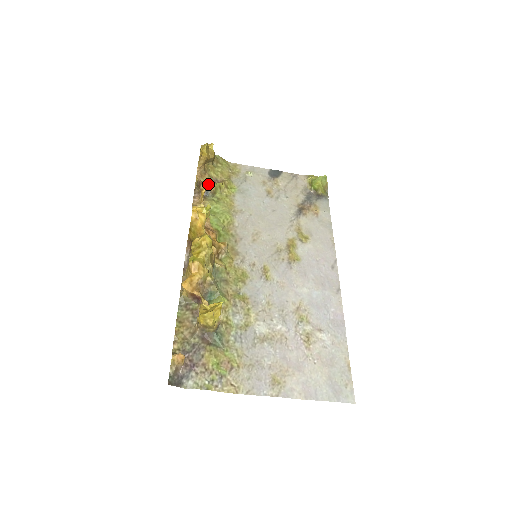
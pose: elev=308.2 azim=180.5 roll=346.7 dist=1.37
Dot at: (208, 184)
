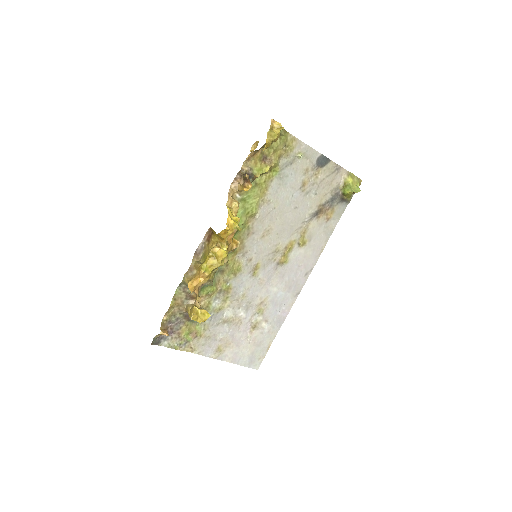
Dot at: (255, 171)
